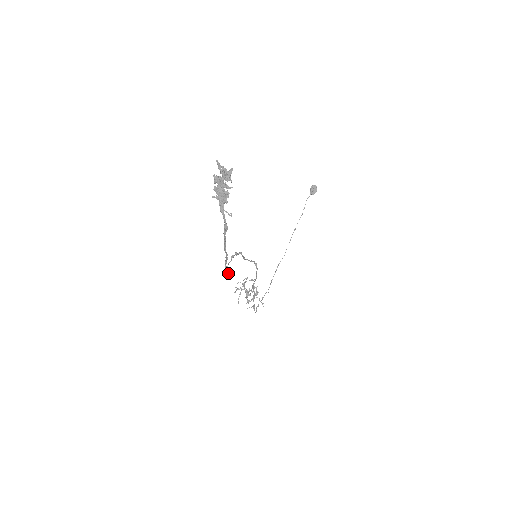
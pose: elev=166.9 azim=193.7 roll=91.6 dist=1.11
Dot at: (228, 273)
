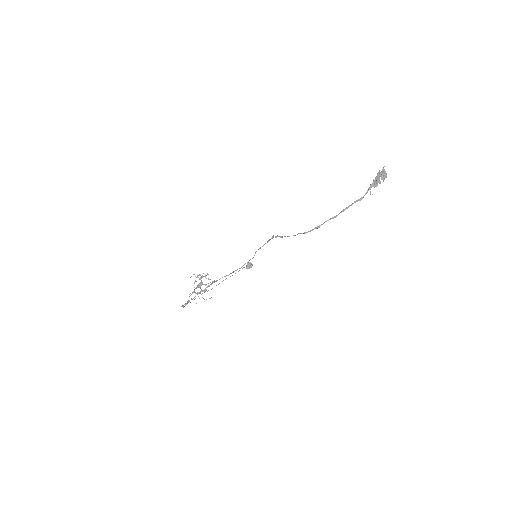
Dot at: occluded
